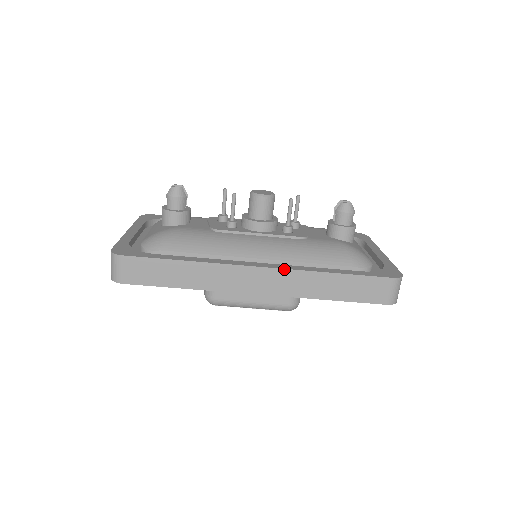
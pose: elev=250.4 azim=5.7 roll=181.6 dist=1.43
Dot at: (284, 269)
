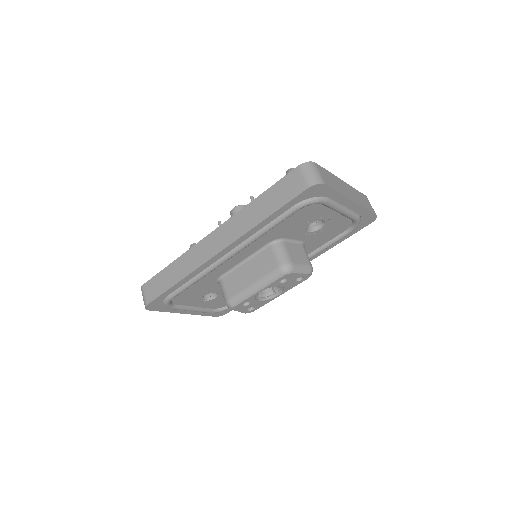
Dot at: (225, 222)
